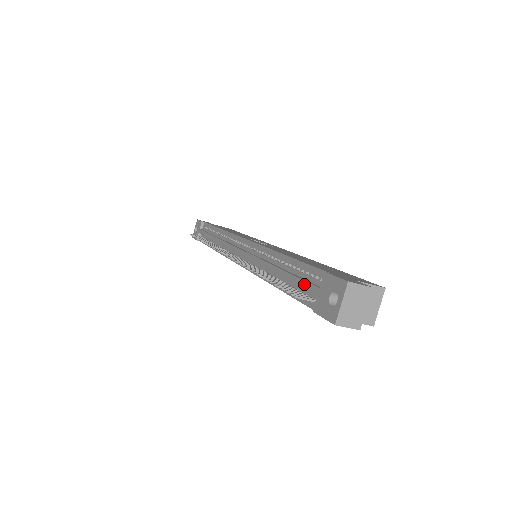
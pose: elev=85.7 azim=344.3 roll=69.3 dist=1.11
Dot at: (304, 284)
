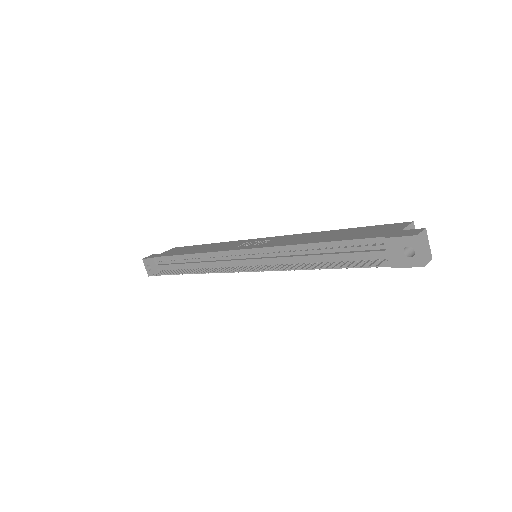
Dot at: (365, 254)
